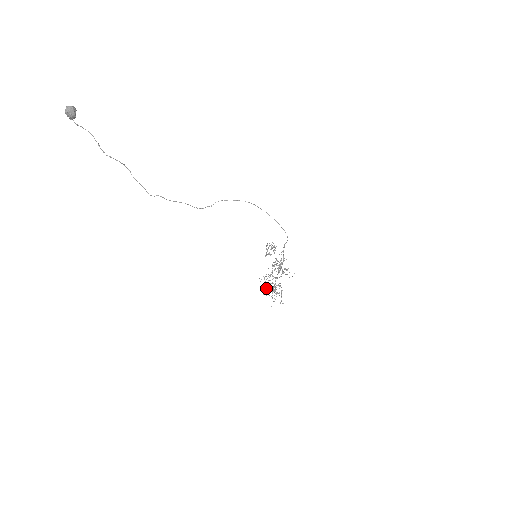
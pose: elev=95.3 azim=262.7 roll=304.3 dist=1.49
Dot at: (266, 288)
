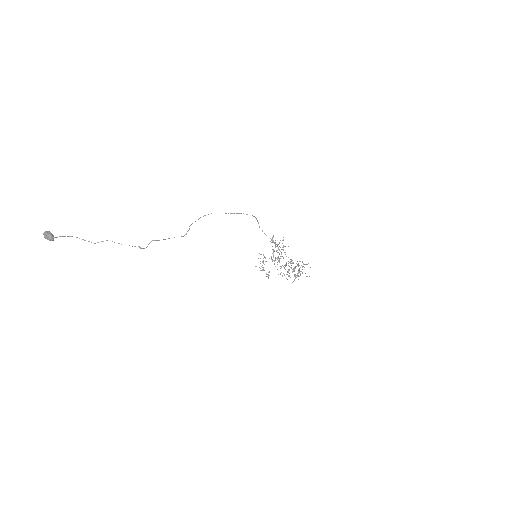
Dot at: occluded
